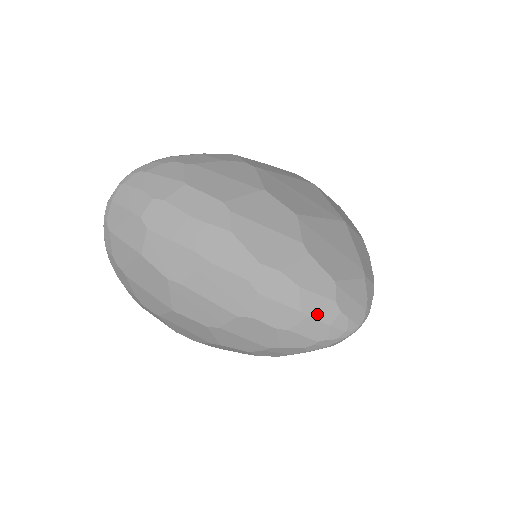
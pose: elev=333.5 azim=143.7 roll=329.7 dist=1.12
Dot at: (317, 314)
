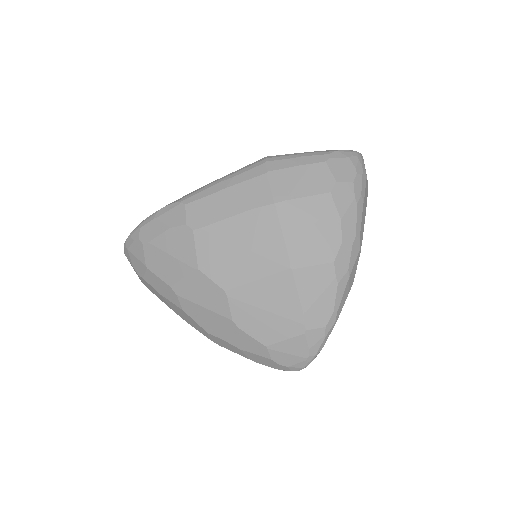
Dot at: (262, 362)
